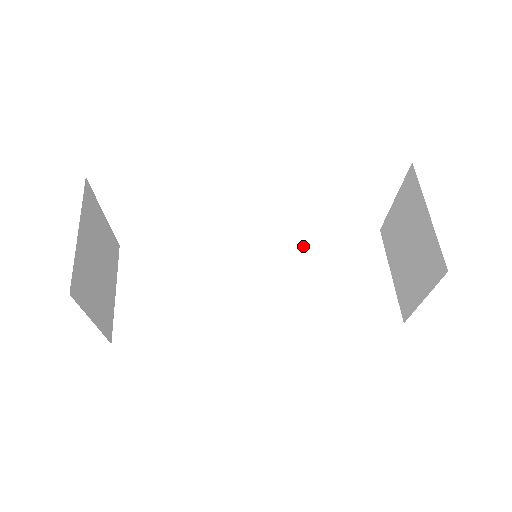
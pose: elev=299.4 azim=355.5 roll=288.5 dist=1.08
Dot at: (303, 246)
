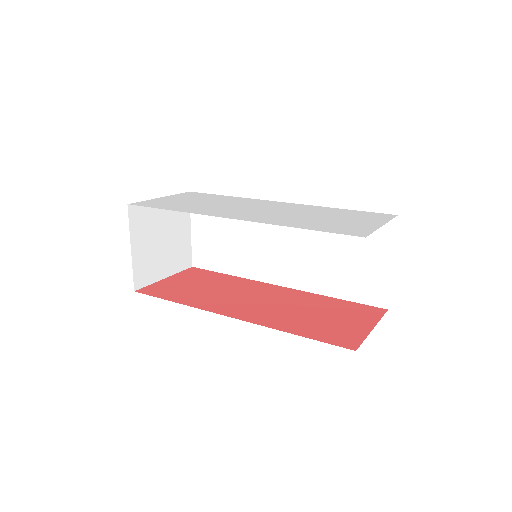
Dot at: occluded
